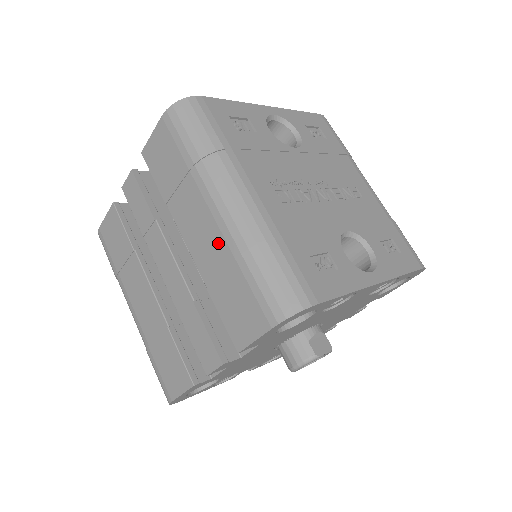
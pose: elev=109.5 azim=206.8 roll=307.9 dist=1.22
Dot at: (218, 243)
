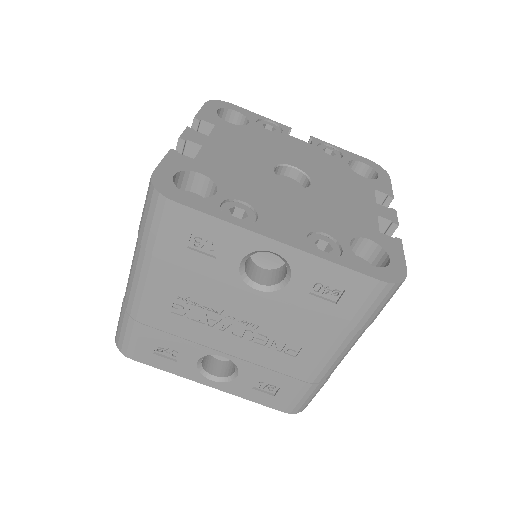
Dot at: occluded
